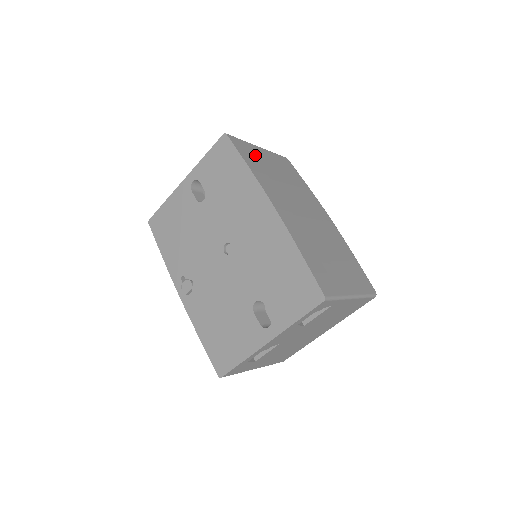
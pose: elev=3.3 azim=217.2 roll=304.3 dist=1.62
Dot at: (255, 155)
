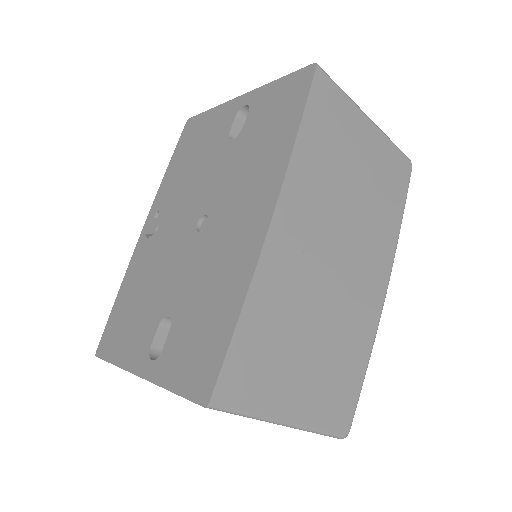
Dot at: (341, 125)
